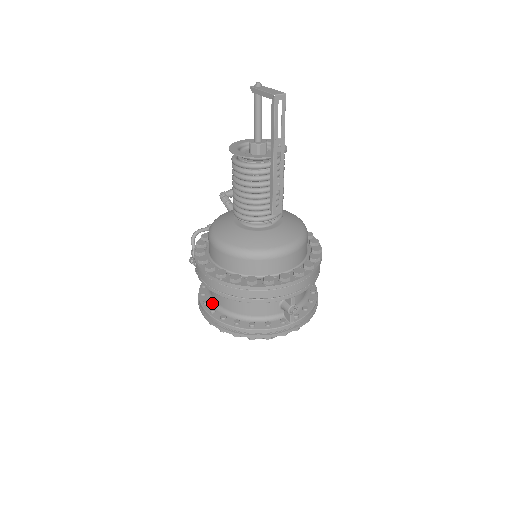
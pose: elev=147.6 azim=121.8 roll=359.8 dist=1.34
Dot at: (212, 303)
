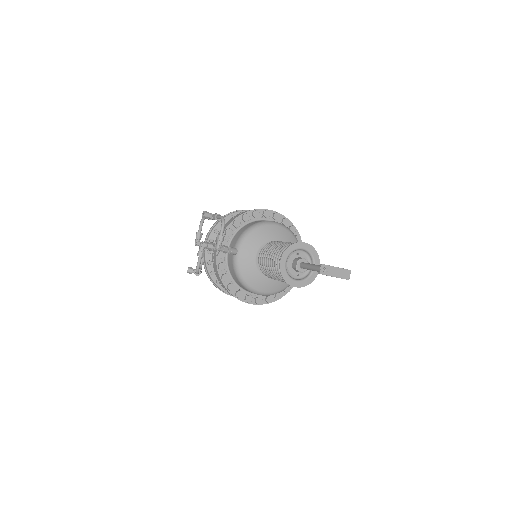
Dot at: occluded
